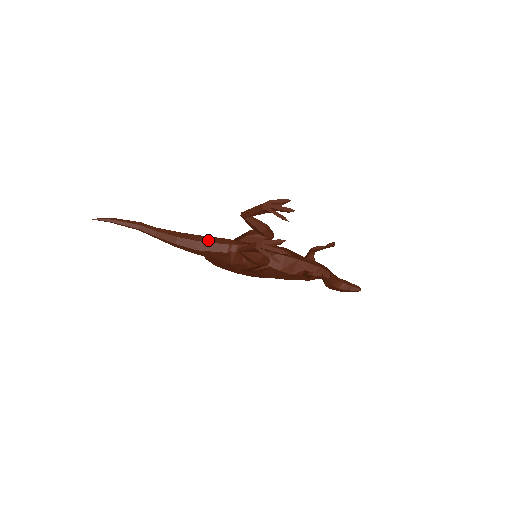
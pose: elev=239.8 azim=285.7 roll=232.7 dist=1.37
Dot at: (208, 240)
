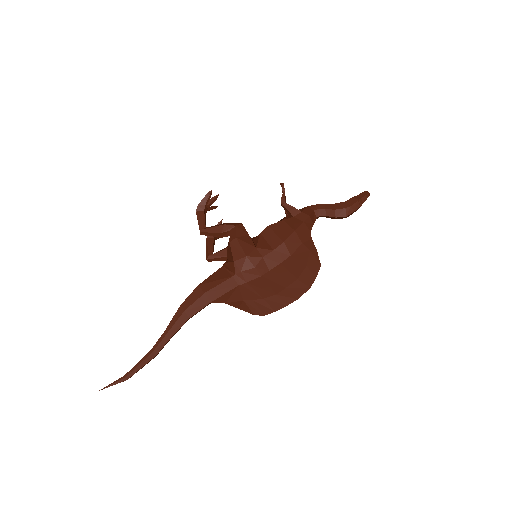
Dot at: occluded
